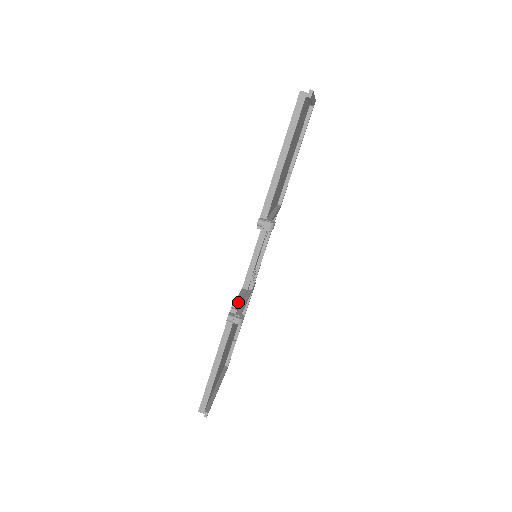
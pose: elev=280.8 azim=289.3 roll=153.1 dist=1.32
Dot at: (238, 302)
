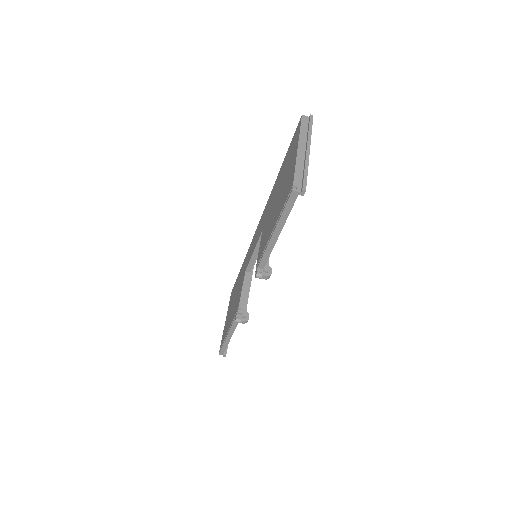
Dot at: (243, 299)
